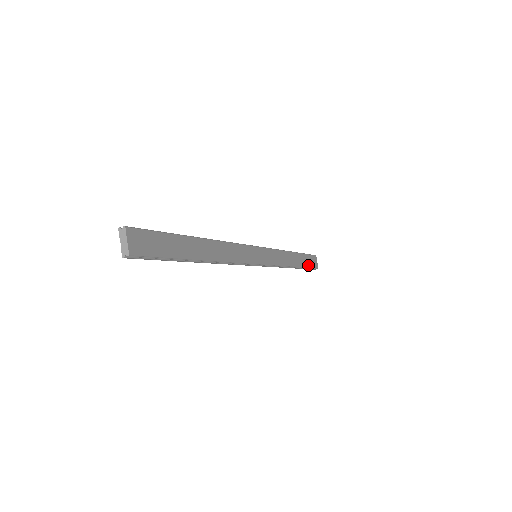
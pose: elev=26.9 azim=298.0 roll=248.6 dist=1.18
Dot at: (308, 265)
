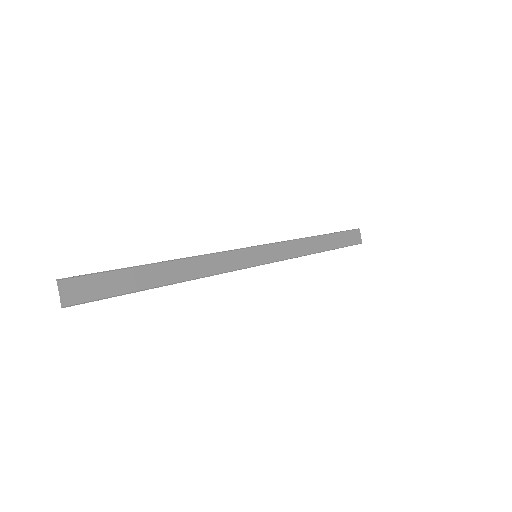
Dot at: (343, 244)
